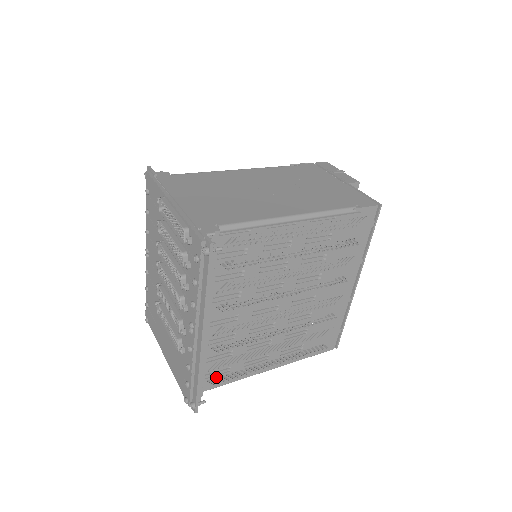
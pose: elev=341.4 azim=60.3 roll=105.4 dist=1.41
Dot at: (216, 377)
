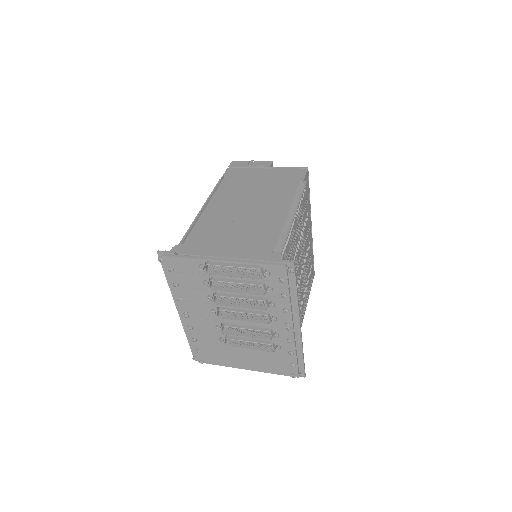
Dot at: occluded
